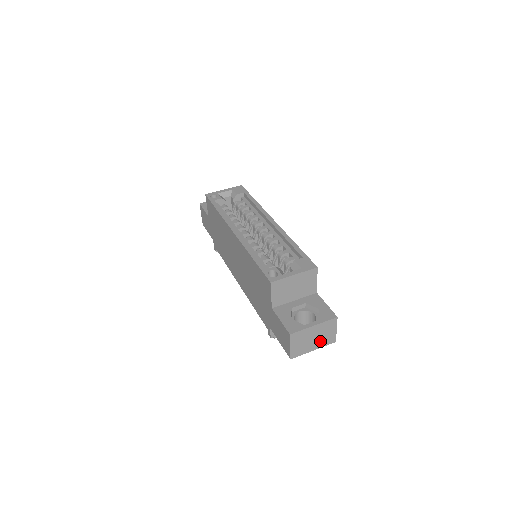
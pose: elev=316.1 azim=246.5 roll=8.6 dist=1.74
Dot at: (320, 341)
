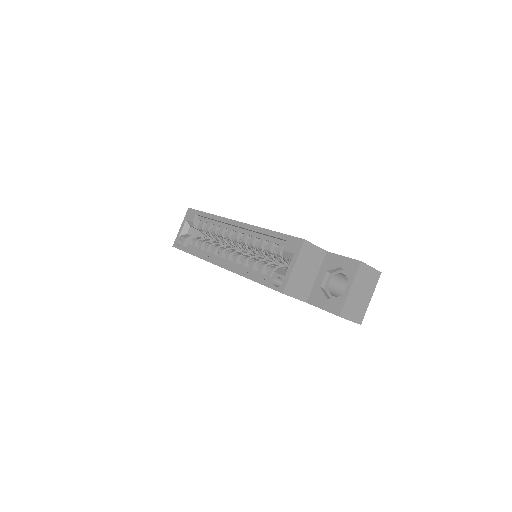
Dot at: (368, 288)
